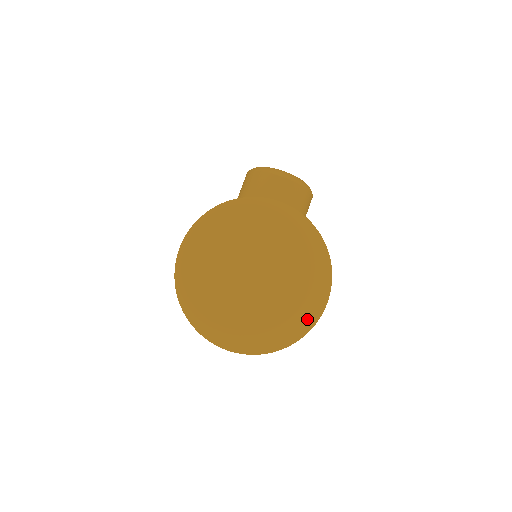
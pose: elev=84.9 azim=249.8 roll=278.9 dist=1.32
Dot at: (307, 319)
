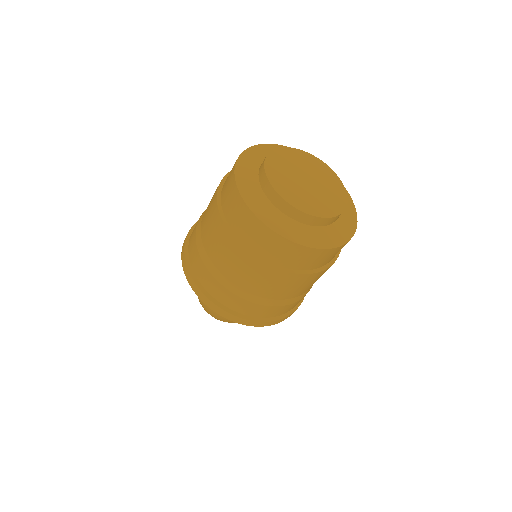
Dot at: (336, 238)
